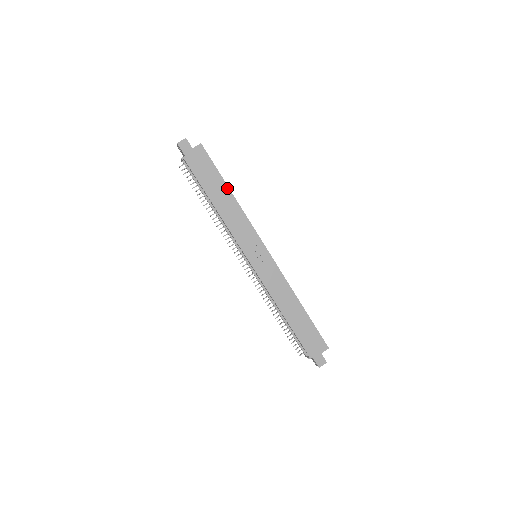
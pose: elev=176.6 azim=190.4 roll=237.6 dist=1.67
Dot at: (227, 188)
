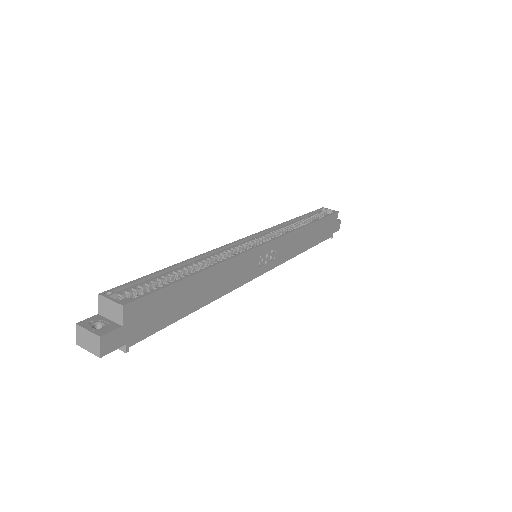
Dot at: (197, 276)
